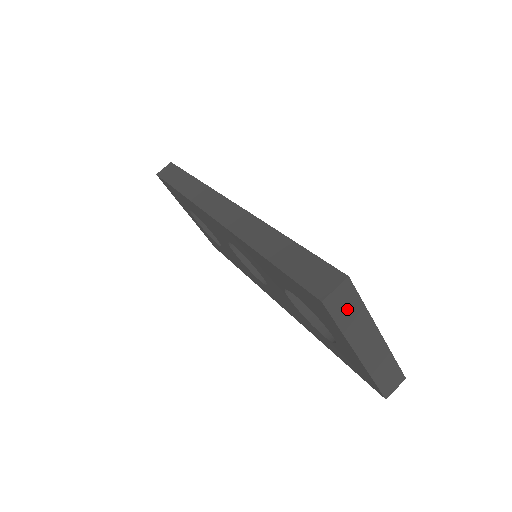
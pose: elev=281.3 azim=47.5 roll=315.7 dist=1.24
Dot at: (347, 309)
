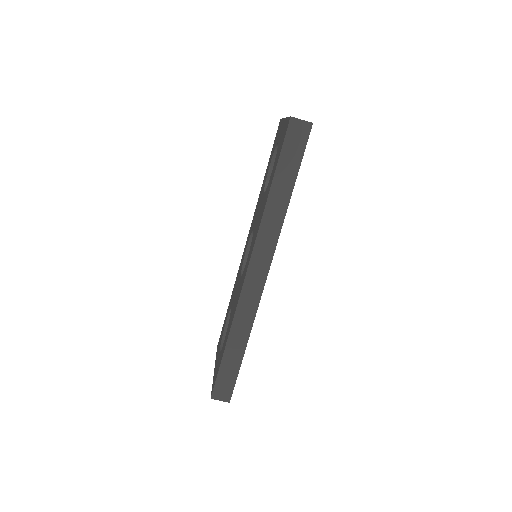
Dot at: occluded
